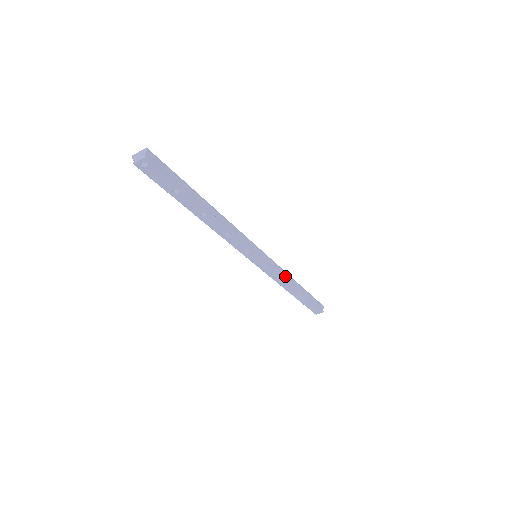
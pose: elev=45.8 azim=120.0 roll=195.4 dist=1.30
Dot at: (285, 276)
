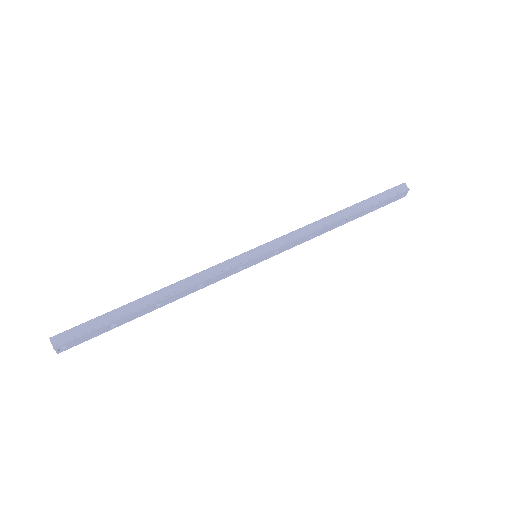
Dot at: (311, 229)
